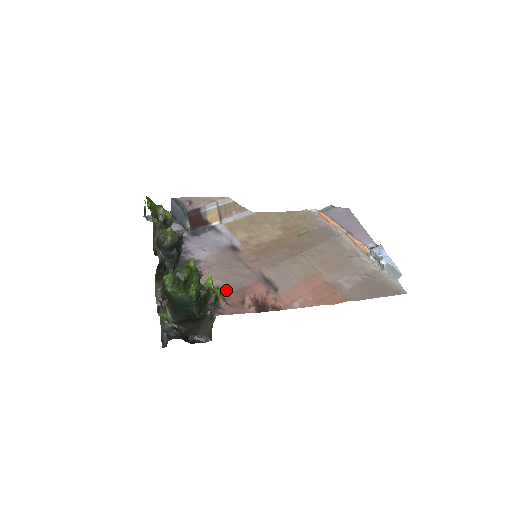
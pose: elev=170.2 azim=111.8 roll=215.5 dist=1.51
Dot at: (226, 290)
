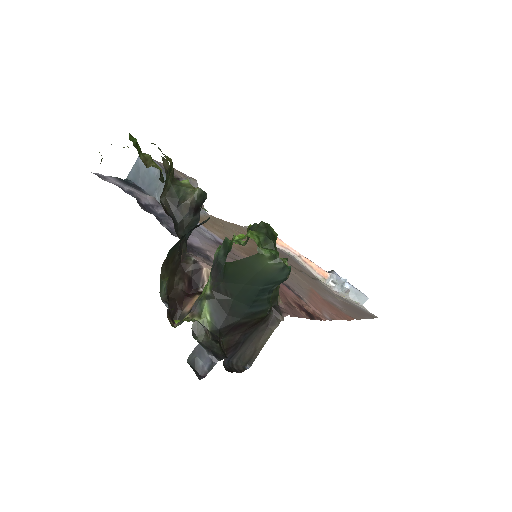
Dot at: occluded
